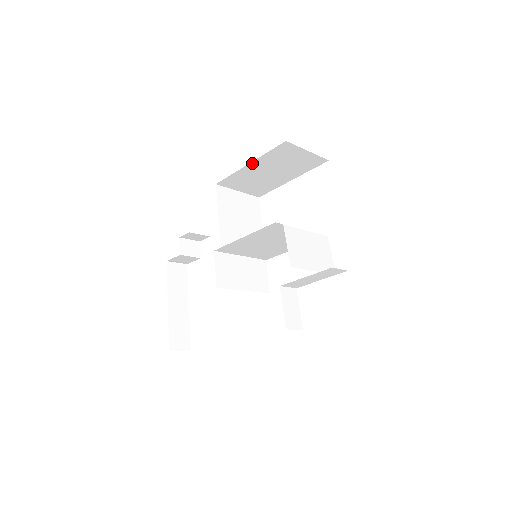
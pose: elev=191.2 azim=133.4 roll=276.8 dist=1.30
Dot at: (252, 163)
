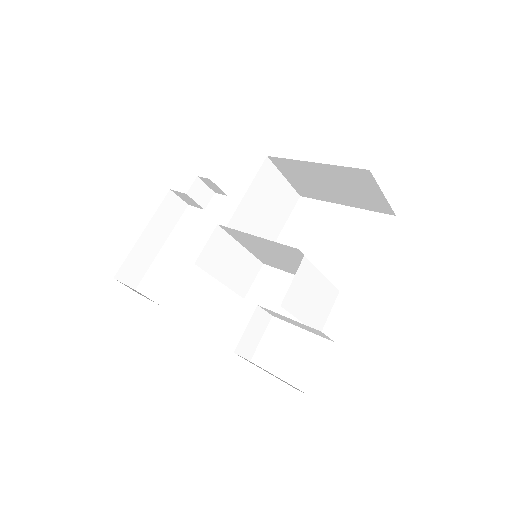
Dot at: (318, 164)
